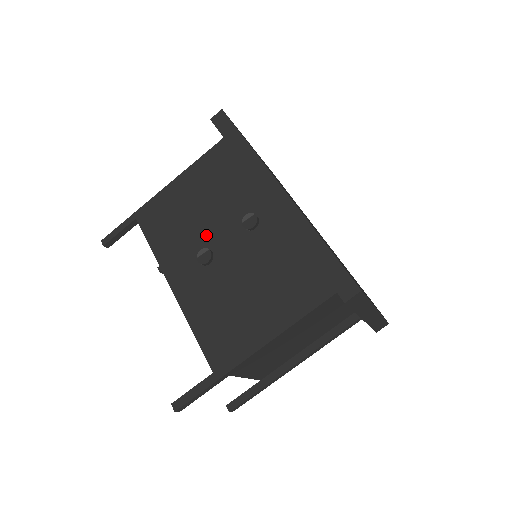
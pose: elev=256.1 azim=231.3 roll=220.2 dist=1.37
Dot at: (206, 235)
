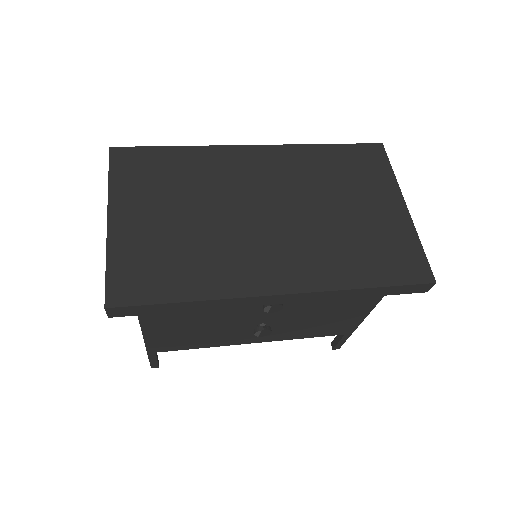
Dot at: (238, 323)
